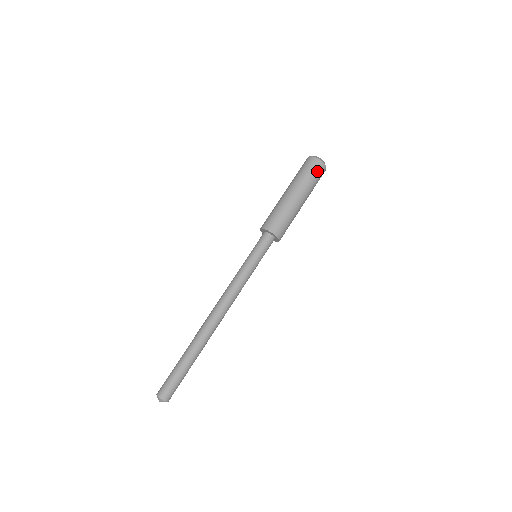
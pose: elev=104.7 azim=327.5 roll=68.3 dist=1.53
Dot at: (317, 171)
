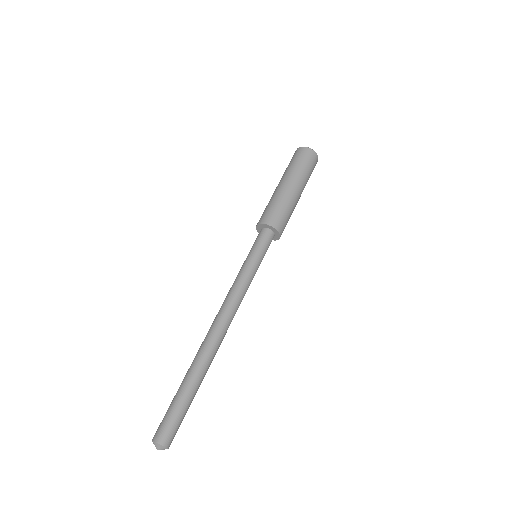
Dot at: (300, 156)
